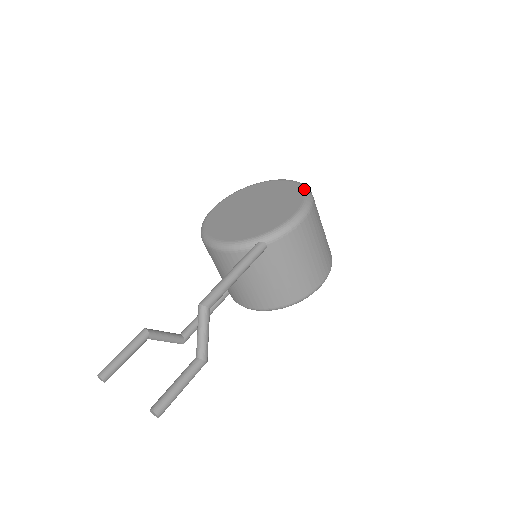
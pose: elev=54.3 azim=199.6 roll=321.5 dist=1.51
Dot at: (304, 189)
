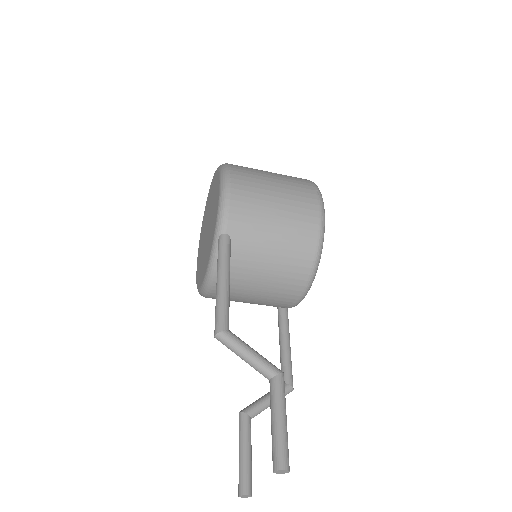
Dot at: (217, 169)
